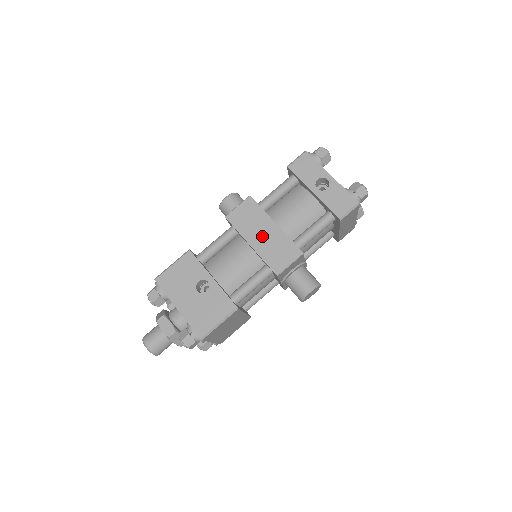
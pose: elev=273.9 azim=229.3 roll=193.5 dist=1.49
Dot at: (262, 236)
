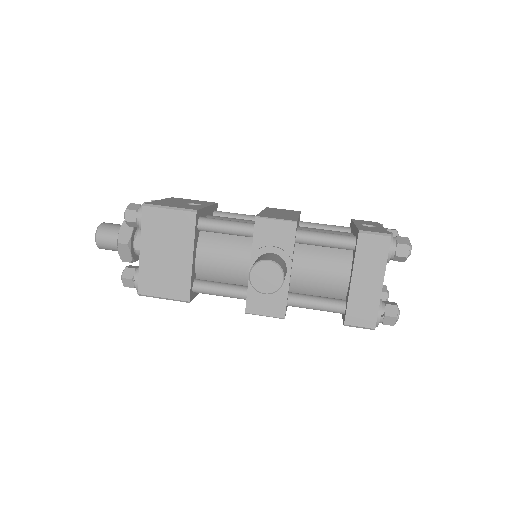
Dot at: (278, 213)
